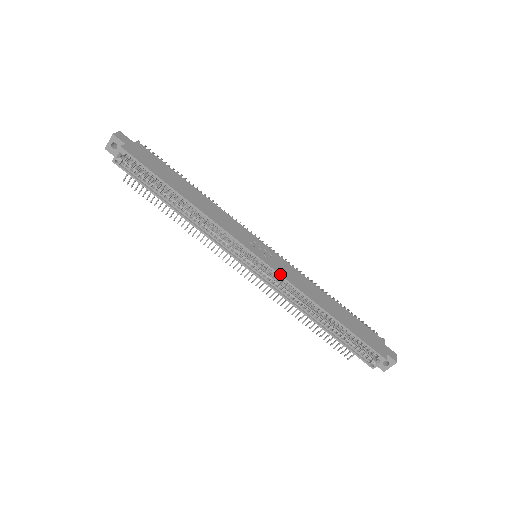
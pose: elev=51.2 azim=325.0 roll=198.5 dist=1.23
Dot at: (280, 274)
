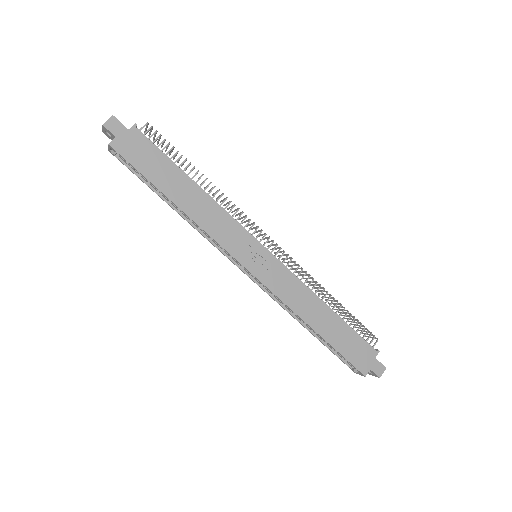
Dot at: (269, 289)
